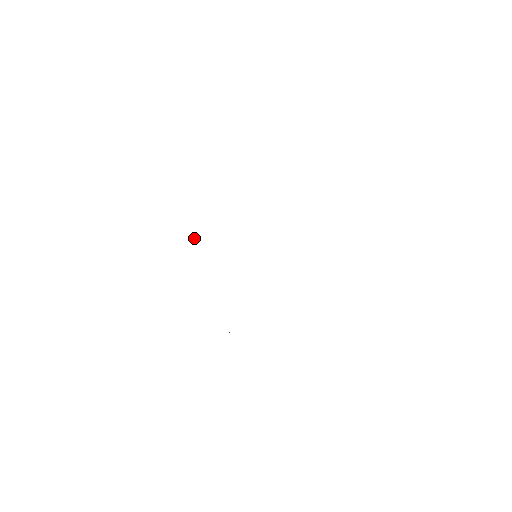
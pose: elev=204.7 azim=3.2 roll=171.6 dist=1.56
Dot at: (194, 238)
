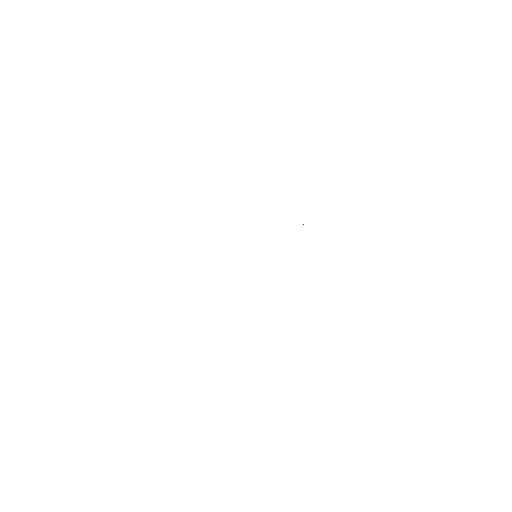
Dot at: occluded
